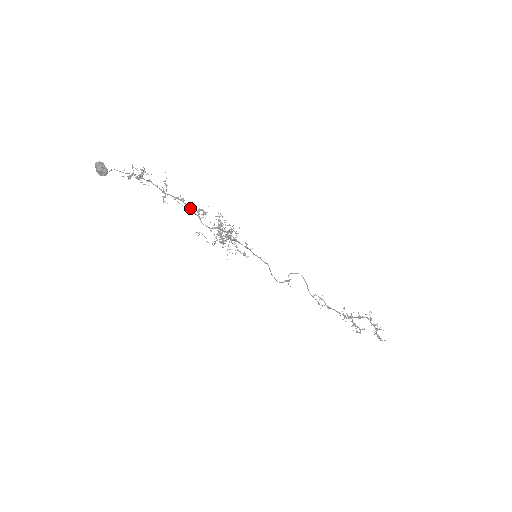
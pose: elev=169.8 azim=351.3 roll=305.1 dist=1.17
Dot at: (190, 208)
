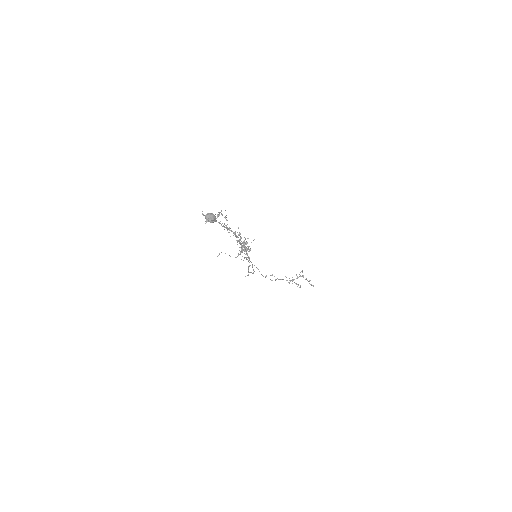
Dot at: (233, 233)
